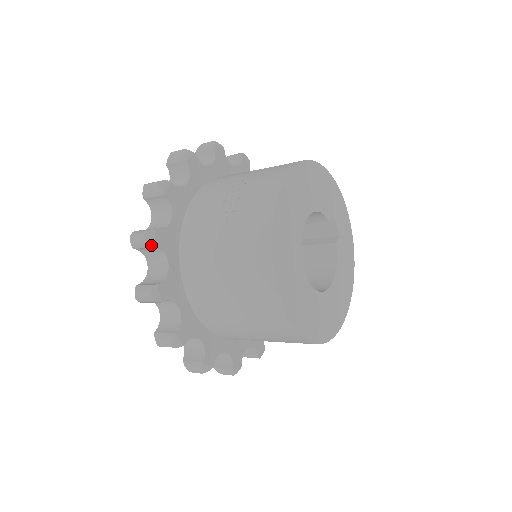
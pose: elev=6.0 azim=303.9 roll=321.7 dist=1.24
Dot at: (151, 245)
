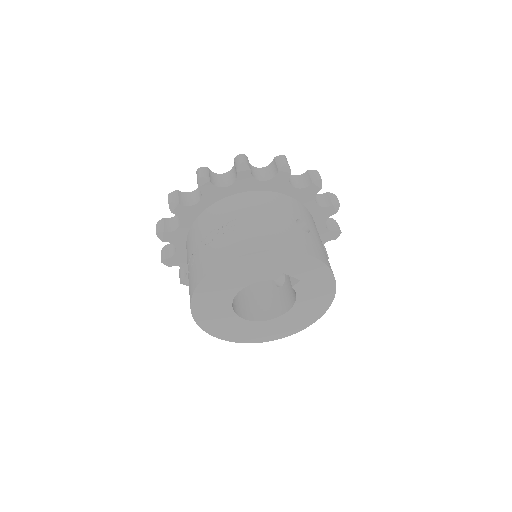
Dot at: occluded
